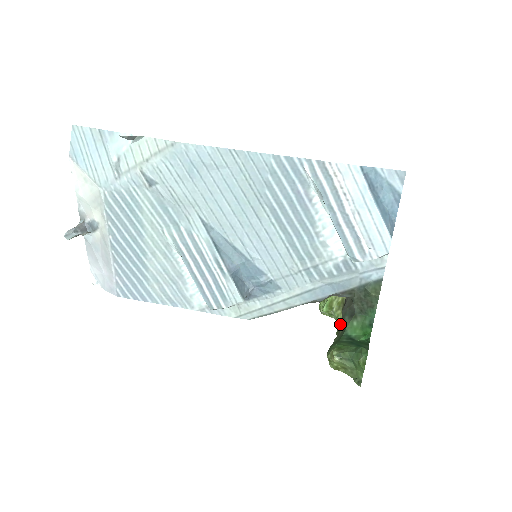
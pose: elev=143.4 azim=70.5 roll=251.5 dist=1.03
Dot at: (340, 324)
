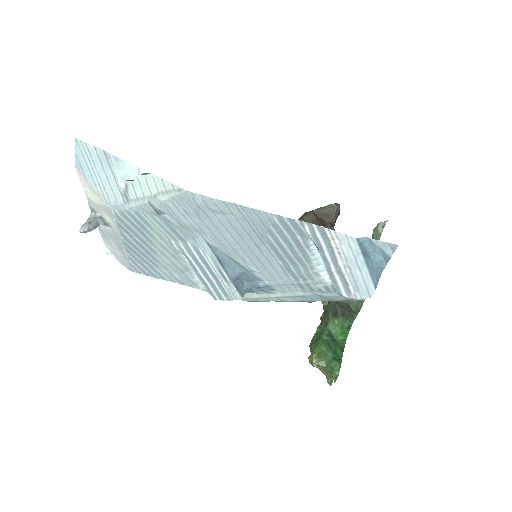
Dot at: (325, 309)
